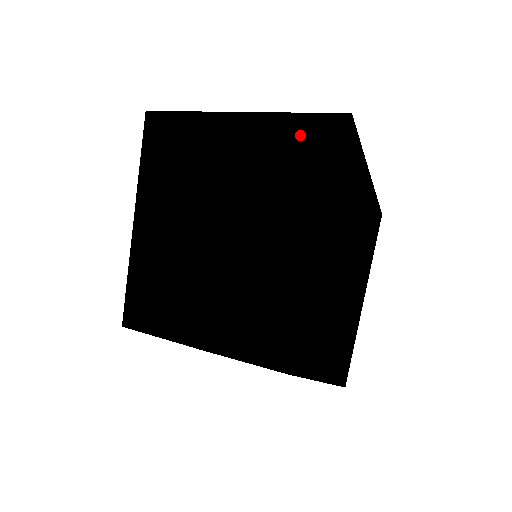
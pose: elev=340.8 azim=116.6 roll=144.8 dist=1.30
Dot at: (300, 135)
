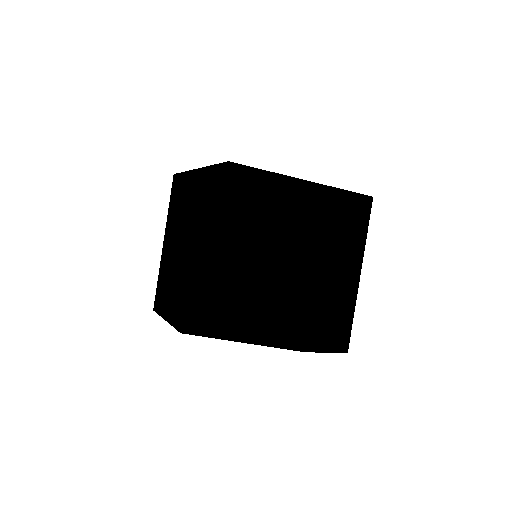
Dot at: (348, 208)
